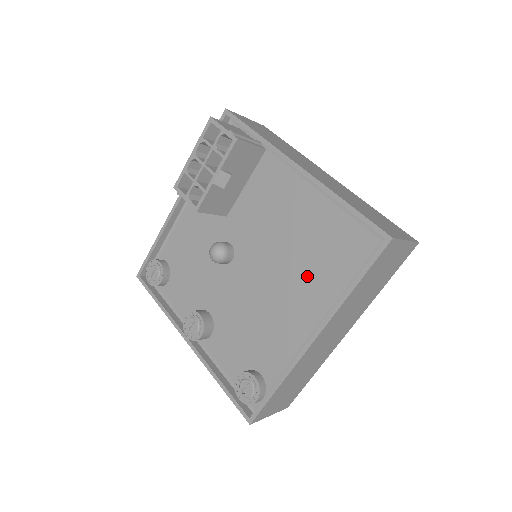
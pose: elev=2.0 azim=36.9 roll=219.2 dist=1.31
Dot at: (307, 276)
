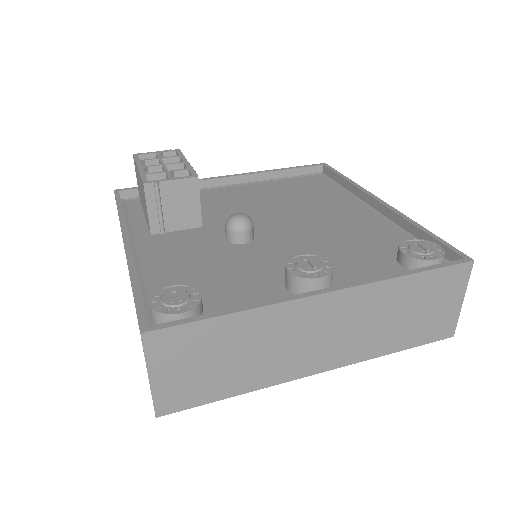
Dot at: (318, 202)
